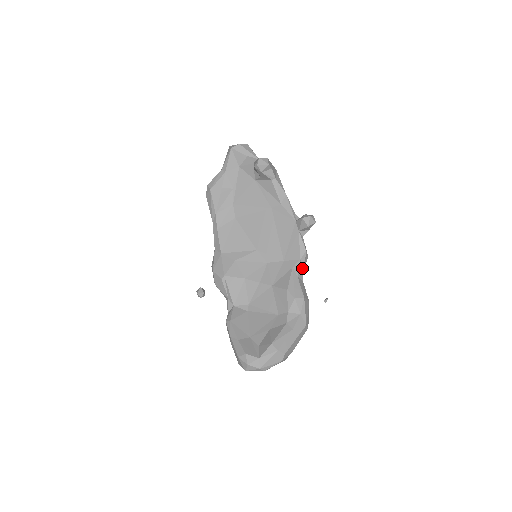
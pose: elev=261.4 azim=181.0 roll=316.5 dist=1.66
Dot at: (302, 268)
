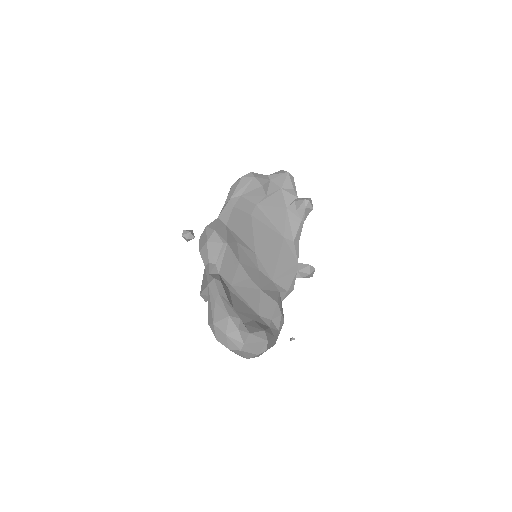
Dot at: occluded
